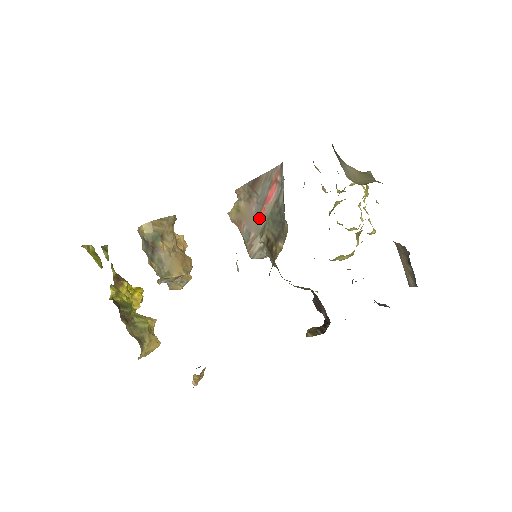
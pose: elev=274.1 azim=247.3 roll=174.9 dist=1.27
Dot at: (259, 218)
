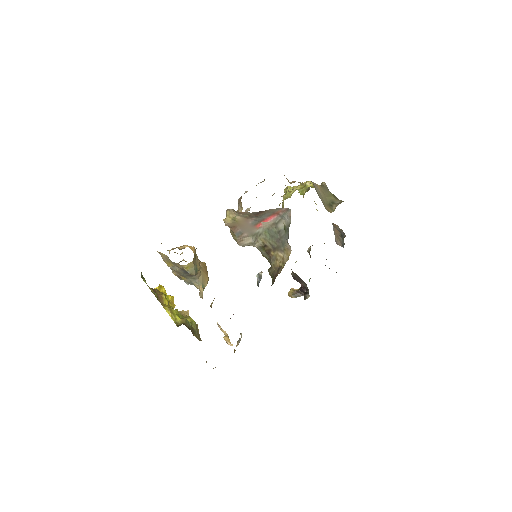
Dot at: (254, 228)
